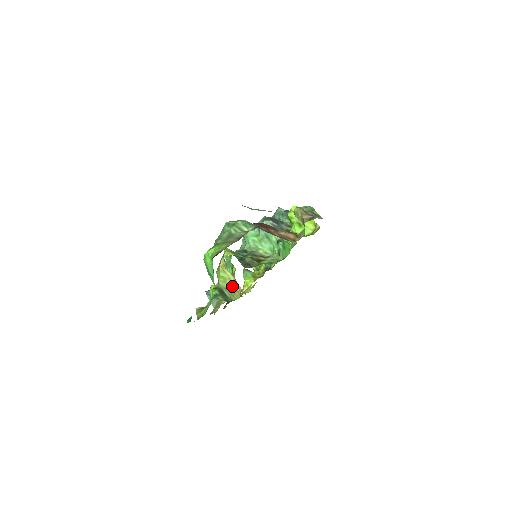
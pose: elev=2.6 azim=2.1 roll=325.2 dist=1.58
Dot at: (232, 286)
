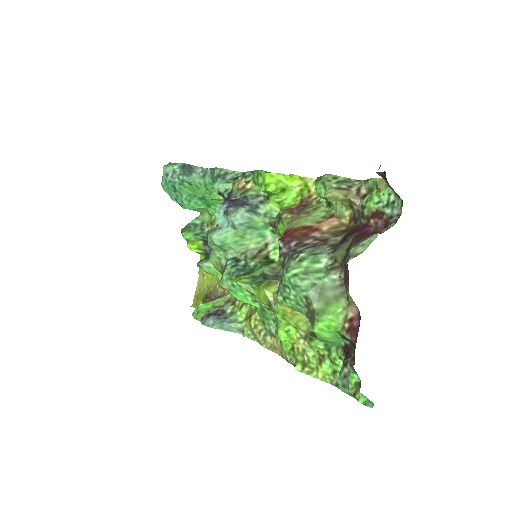
Dot at: occluded
